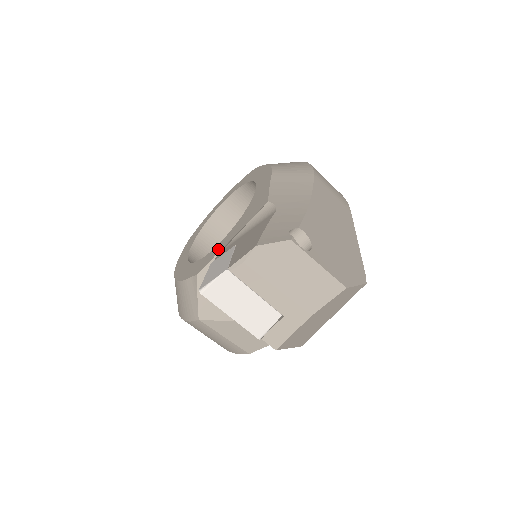
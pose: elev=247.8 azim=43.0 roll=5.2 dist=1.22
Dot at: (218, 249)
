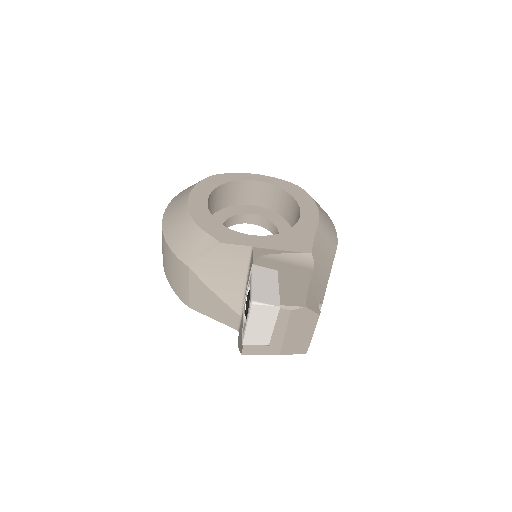
Dot at: (250, 242)
